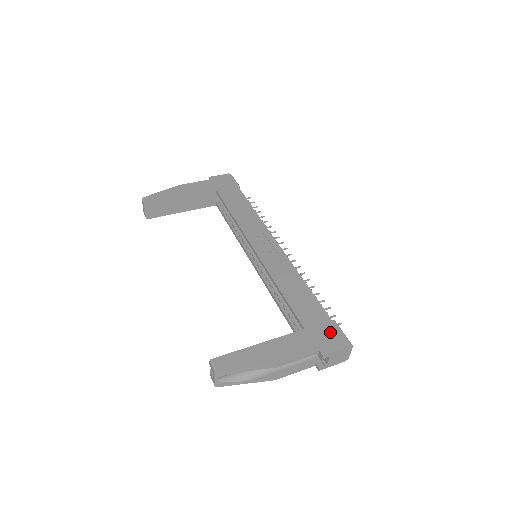
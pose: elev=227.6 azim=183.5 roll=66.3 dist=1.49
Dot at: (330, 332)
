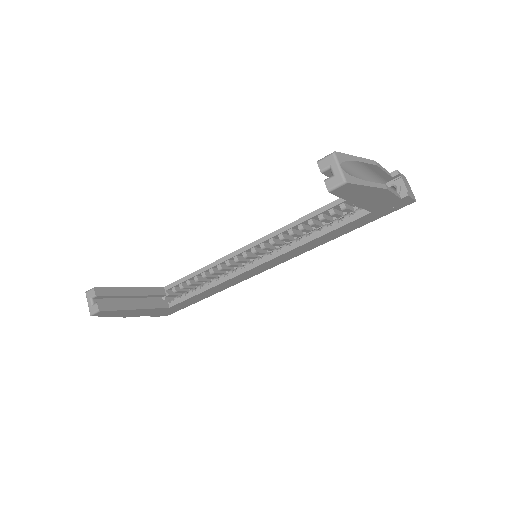
Dot at: occluded
